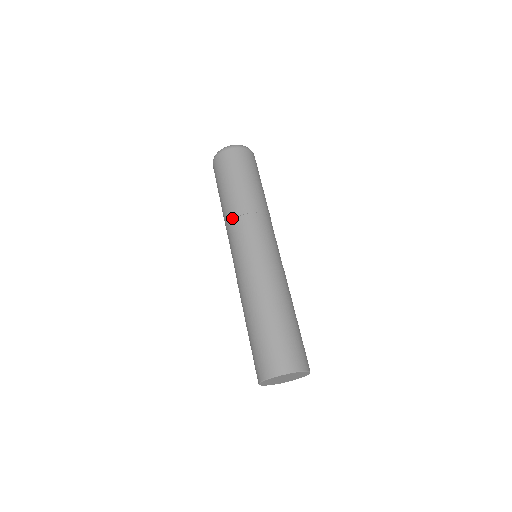
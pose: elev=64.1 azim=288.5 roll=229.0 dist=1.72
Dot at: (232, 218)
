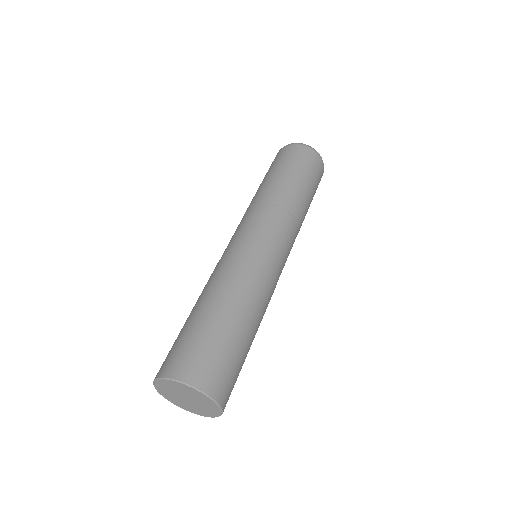
Dot at: (263, 201)
